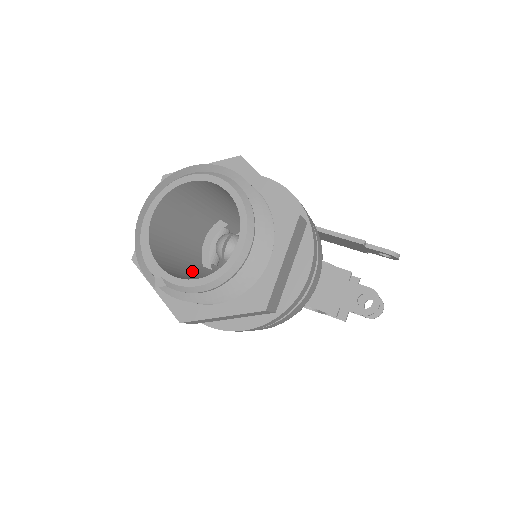
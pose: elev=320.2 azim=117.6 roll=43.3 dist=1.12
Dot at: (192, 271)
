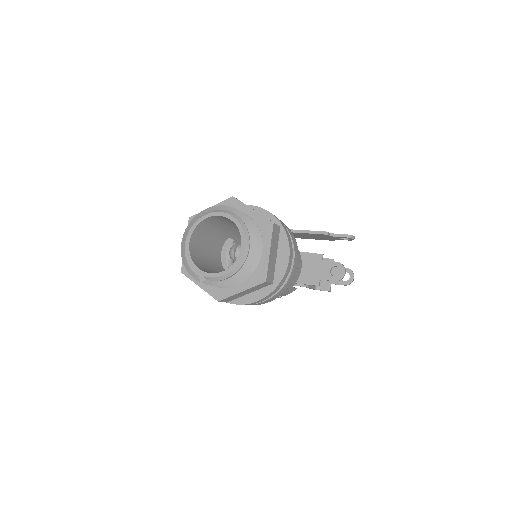
Dot at: (218, 272)
